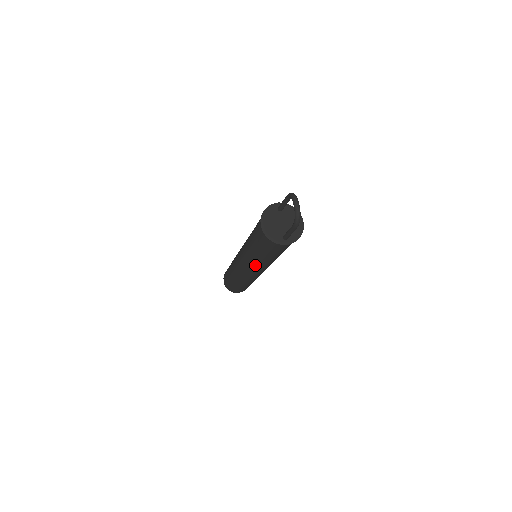
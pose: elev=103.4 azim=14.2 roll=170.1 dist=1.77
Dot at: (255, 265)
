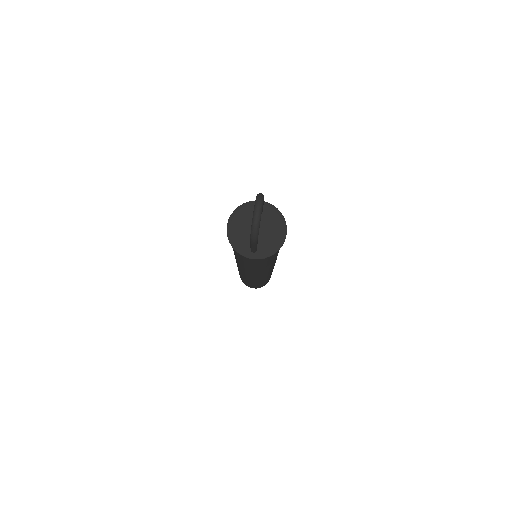
Dot at: (243, 268)
